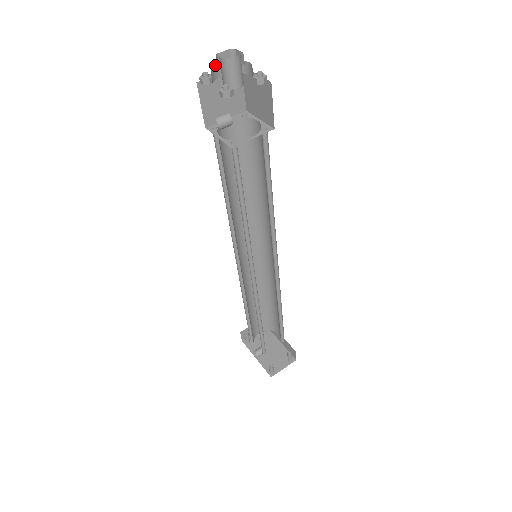
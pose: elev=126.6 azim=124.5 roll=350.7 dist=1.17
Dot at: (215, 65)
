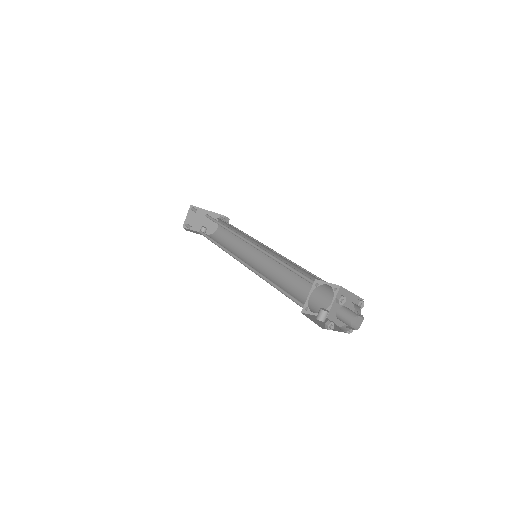
Dot at: occluded
